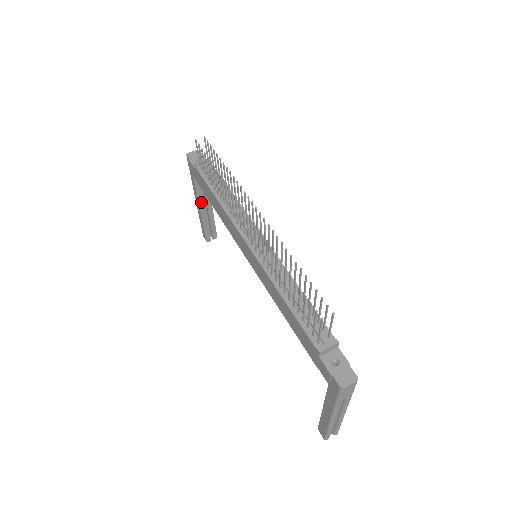
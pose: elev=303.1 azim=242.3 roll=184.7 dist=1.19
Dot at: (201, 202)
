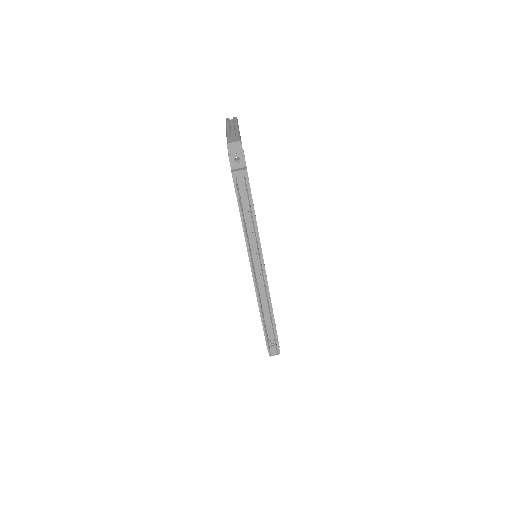
Dot at: occluded
